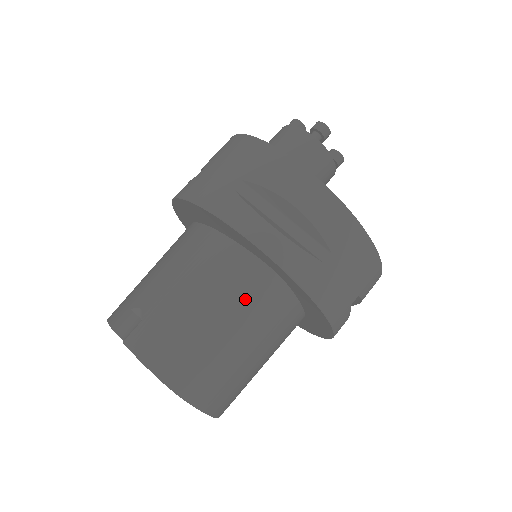
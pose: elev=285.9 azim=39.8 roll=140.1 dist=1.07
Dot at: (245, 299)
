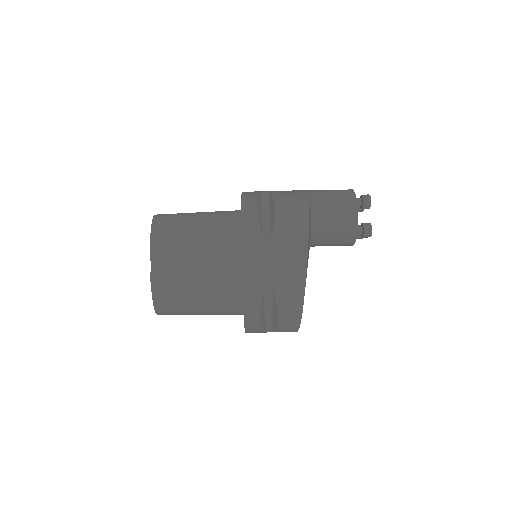
Dot at: (220, 312)
